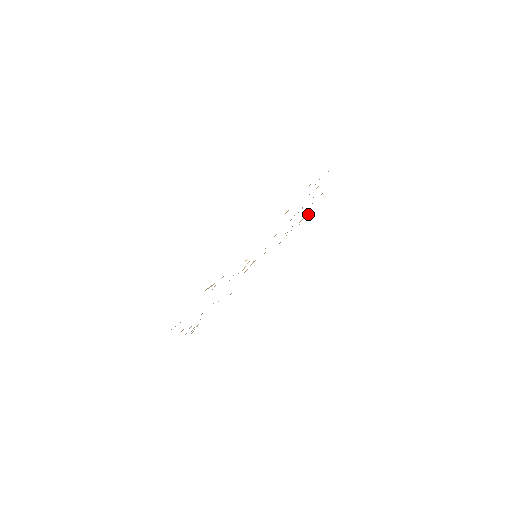
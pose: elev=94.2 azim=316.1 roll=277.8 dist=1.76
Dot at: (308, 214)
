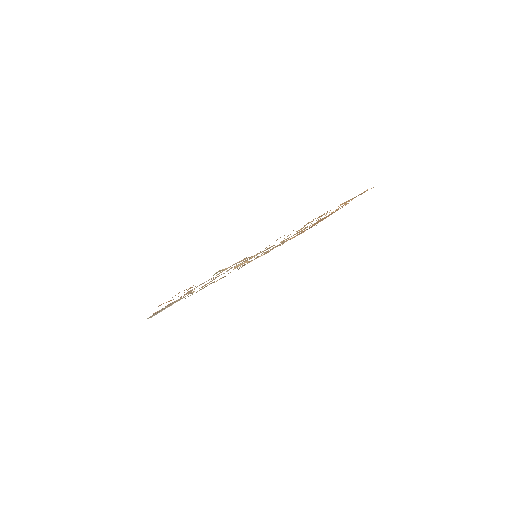
Dot at: occluded
